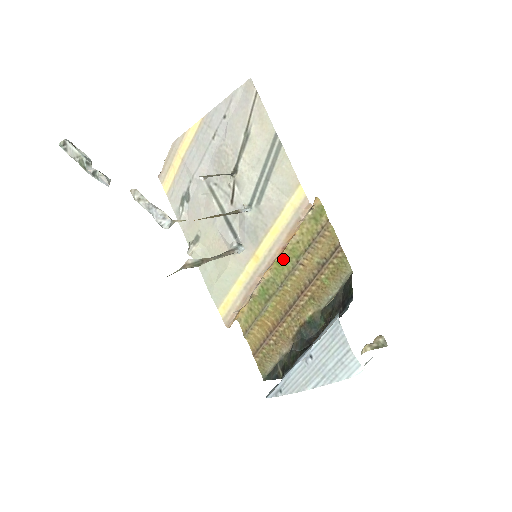
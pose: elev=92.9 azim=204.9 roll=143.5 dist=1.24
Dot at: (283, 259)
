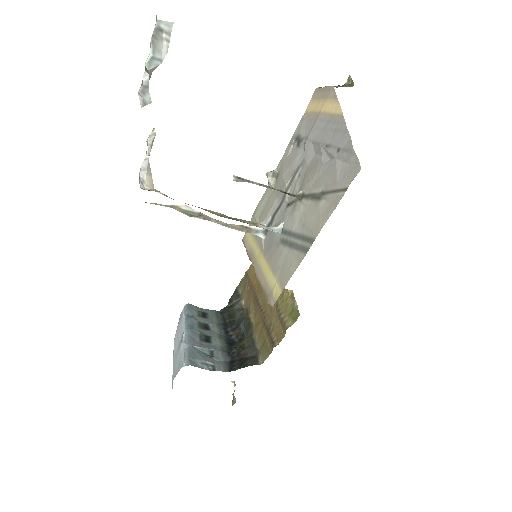
Dot at: occluded
